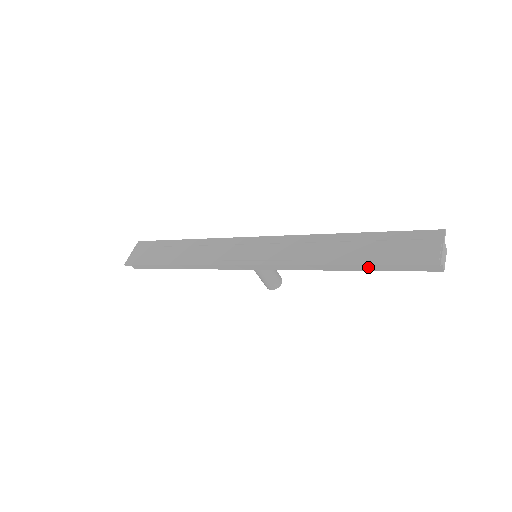
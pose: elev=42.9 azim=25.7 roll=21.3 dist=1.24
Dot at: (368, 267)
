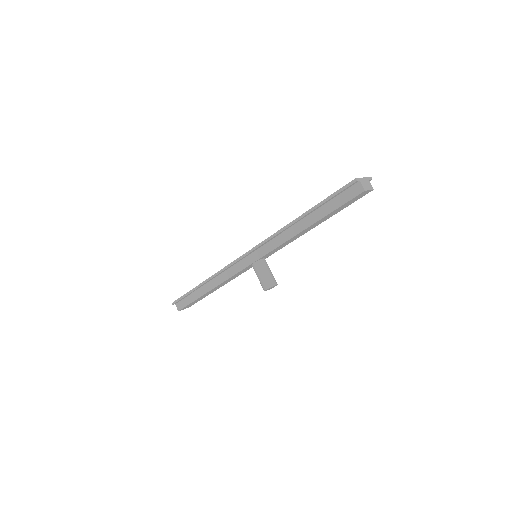
Dot at: (316, 208)
